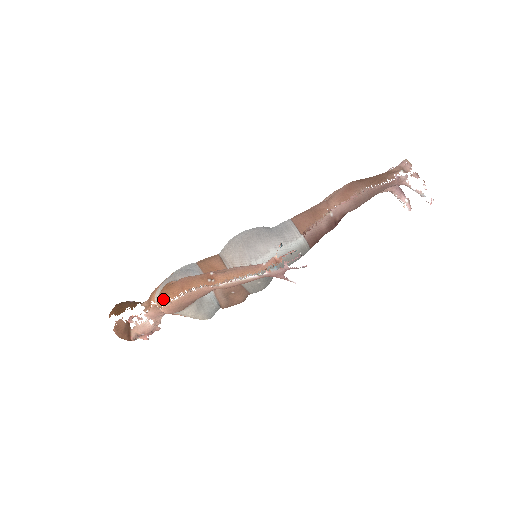
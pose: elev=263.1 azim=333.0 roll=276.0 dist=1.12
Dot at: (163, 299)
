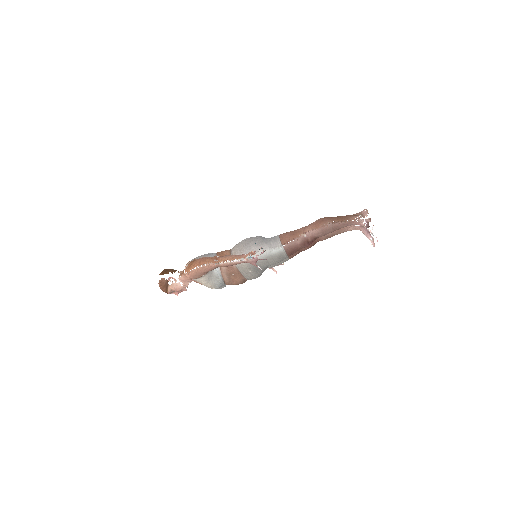
Dot at: (188, 268)
